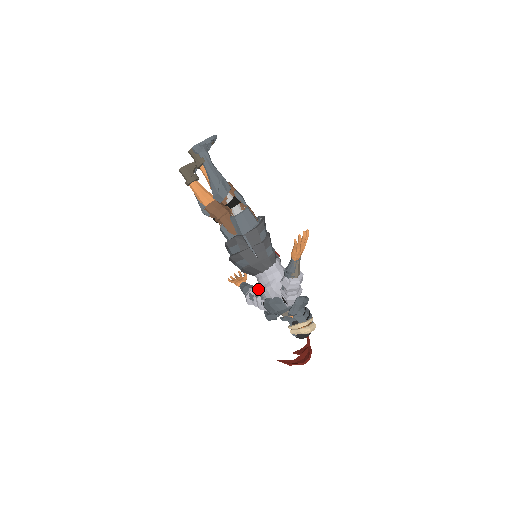
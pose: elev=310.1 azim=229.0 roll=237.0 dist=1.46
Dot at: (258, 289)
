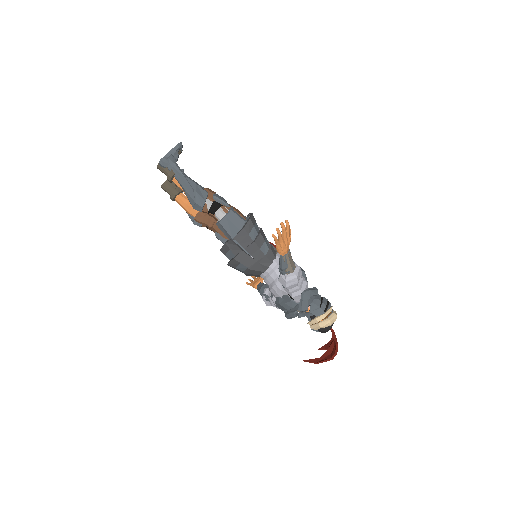
Dot at: occluded
